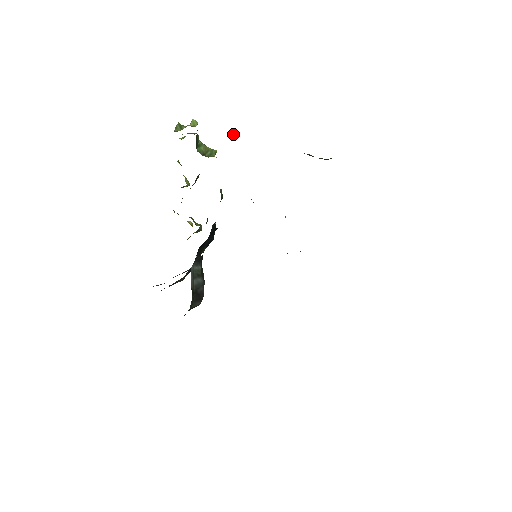
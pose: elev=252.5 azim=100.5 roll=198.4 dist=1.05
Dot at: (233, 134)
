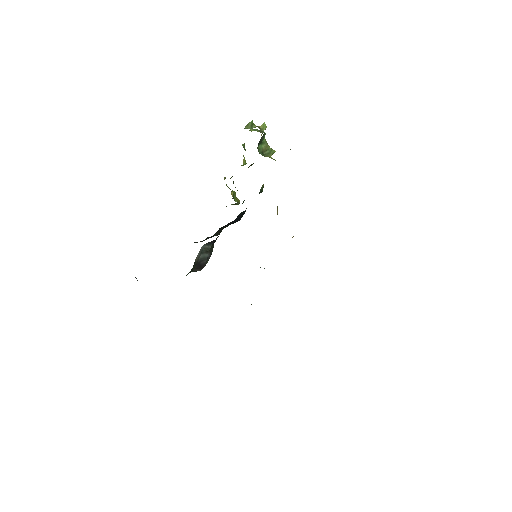
Dot at: occluded
